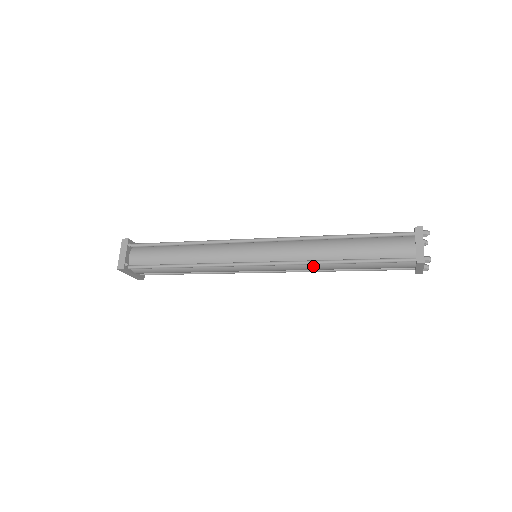
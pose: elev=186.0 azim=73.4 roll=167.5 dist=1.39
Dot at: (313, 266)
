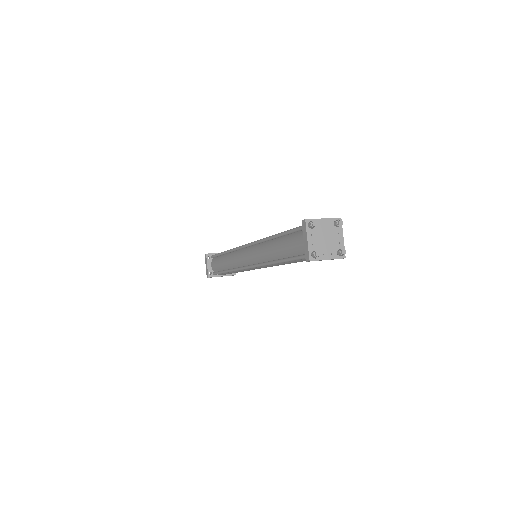
Dot at: (273, 265)
